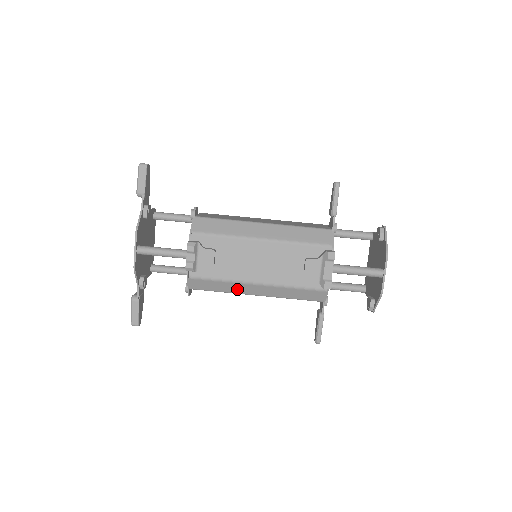
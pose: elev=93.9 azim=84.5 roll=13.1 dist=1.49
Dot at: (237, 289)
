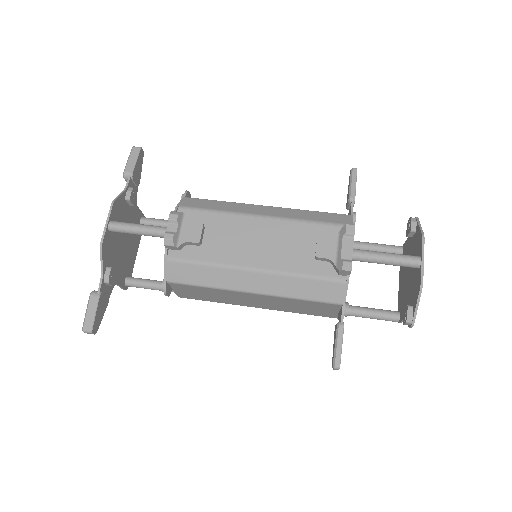
Dot at: (228, 280)
